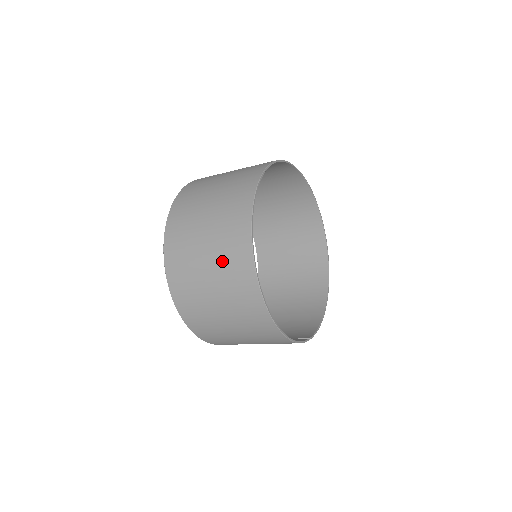
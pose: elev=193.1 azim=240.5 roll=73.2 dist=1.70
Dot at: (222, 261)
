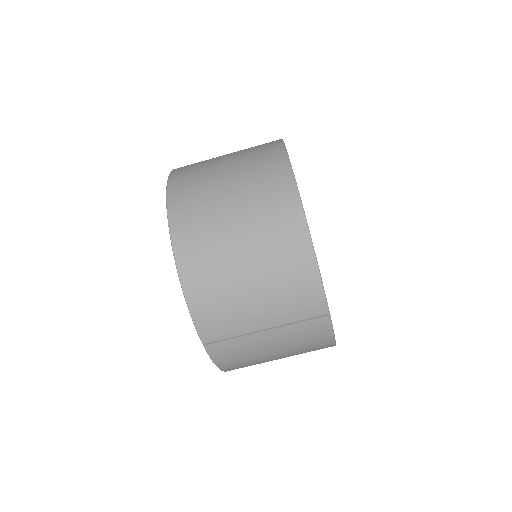
Dot at: (246, 157)
